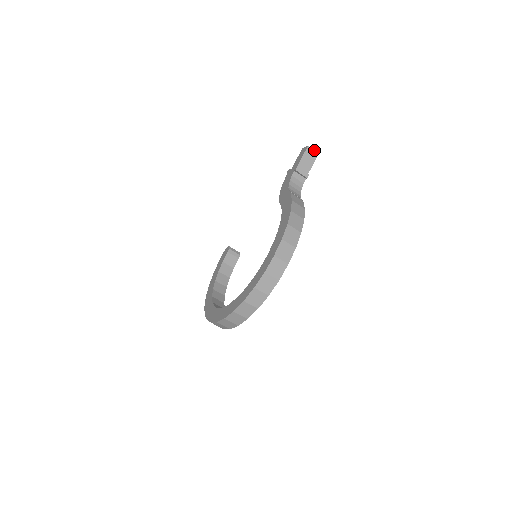
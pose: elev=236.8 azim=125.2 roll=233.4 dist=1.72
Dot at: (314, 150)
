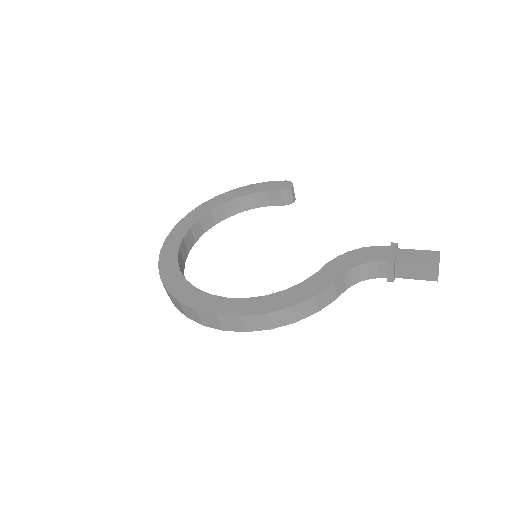
Dot at: occluded
